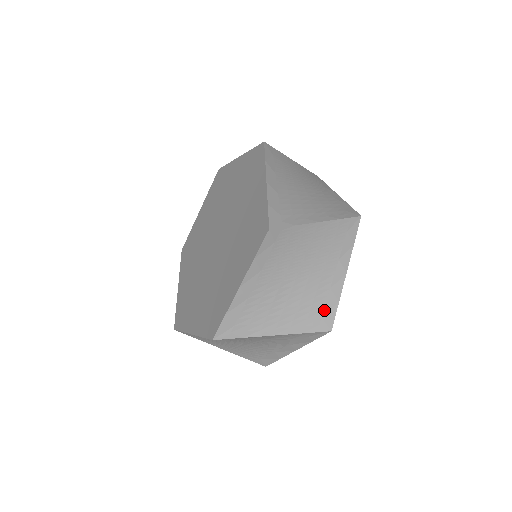
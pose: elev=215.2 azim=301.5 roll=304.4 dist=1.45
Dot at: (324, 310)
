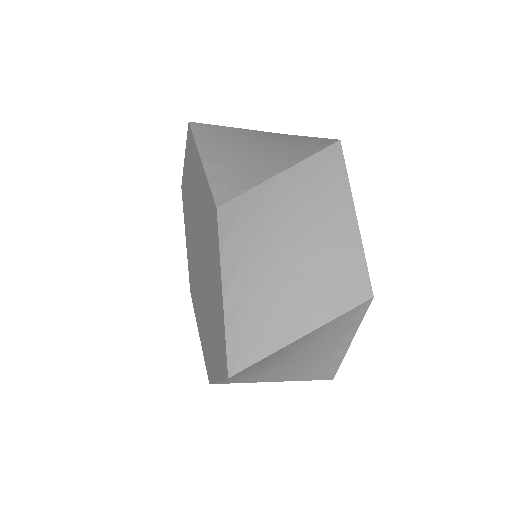
Dot at: occluded
